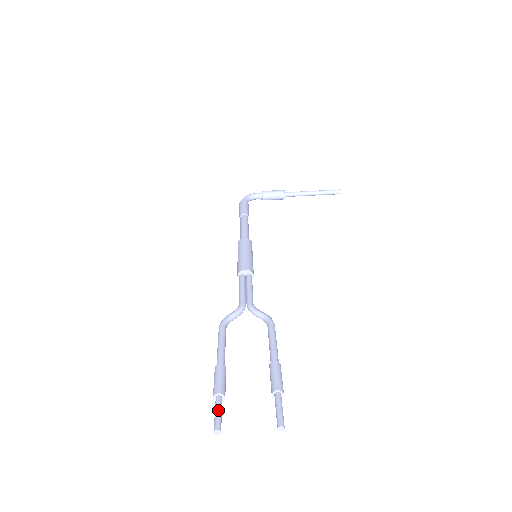
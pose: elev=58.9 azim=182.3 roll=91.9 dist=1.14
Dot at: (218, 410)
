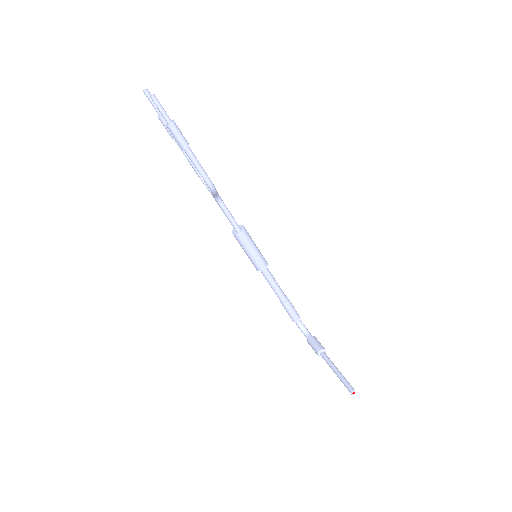
Dot at: occluded
